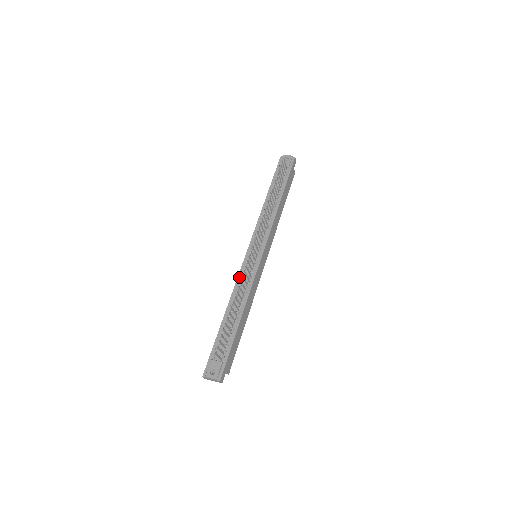
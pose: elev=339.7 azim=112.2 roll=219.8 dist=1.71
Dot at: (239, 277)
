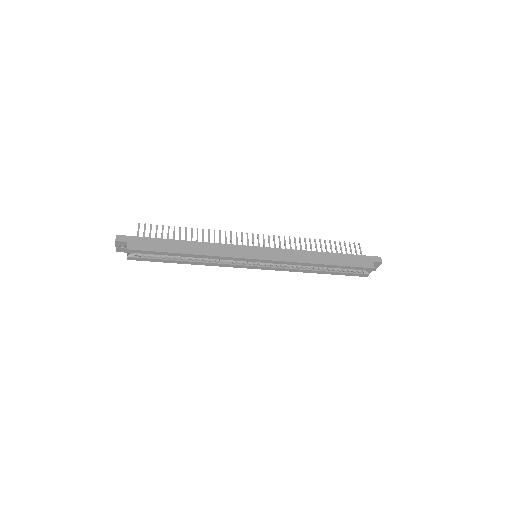
Dot at: occluded
